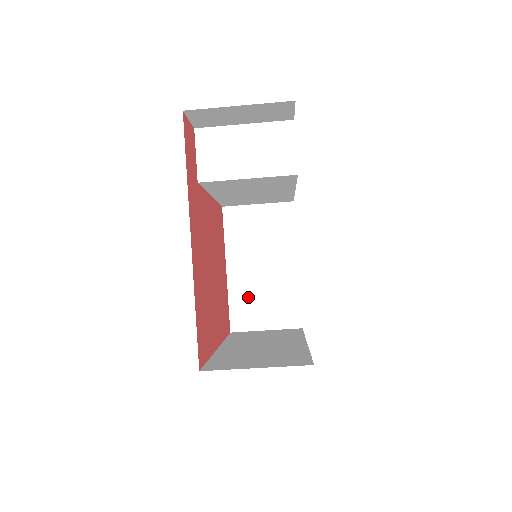
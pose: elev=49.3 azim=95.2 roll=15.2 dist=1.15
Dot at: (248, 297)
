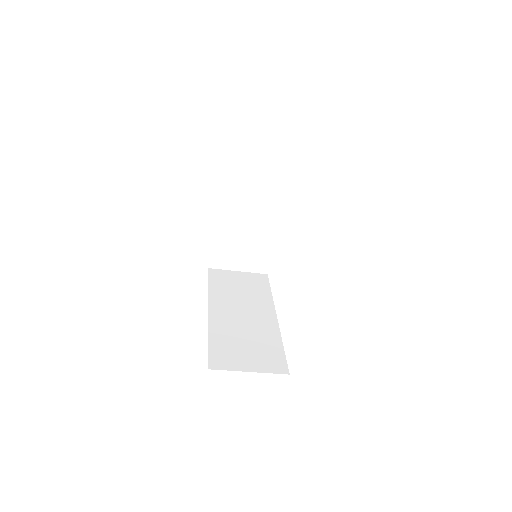
Dot at: (229, 244)
